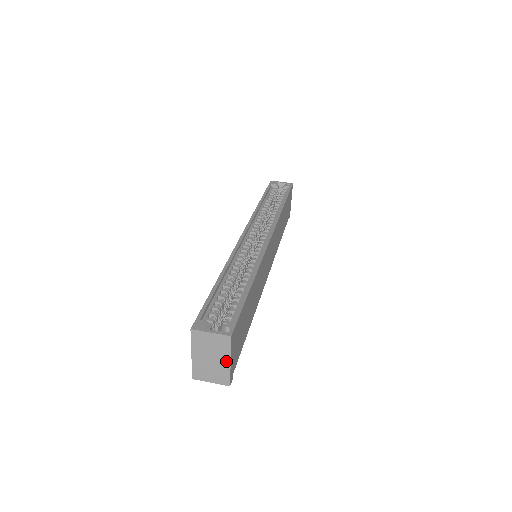
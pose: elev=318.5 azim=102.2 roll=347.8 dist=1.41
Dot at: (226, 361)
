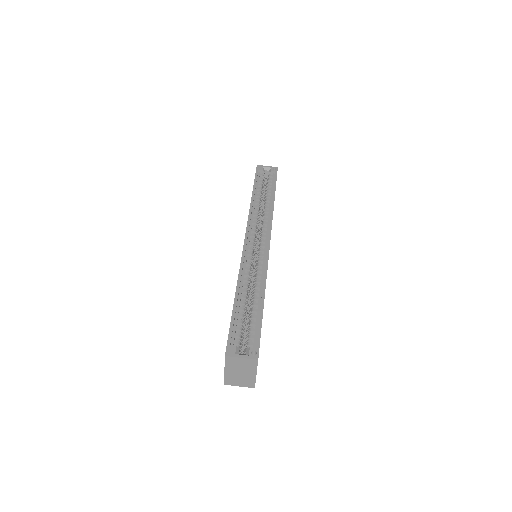
Dot at: (253, 374)
